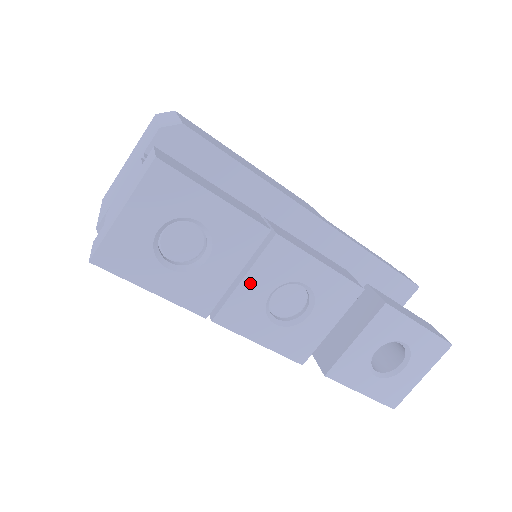
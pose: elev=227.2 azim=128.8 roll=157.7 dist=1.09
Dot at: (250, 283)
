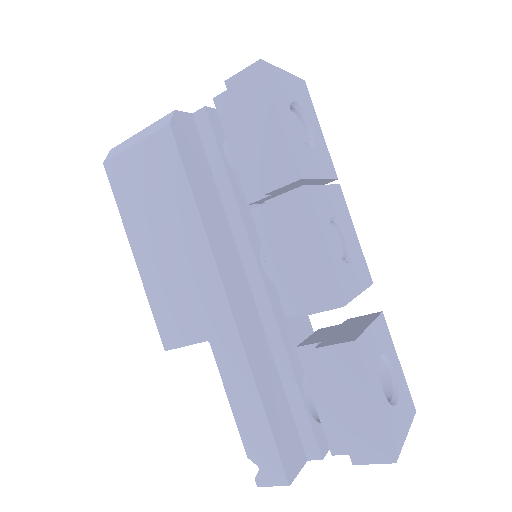
Dot at: (326, 193)
